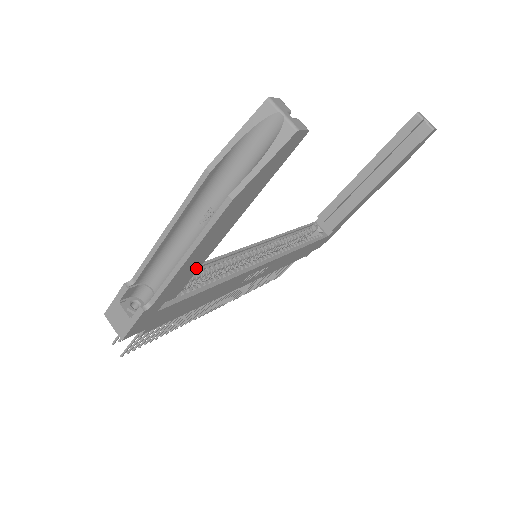
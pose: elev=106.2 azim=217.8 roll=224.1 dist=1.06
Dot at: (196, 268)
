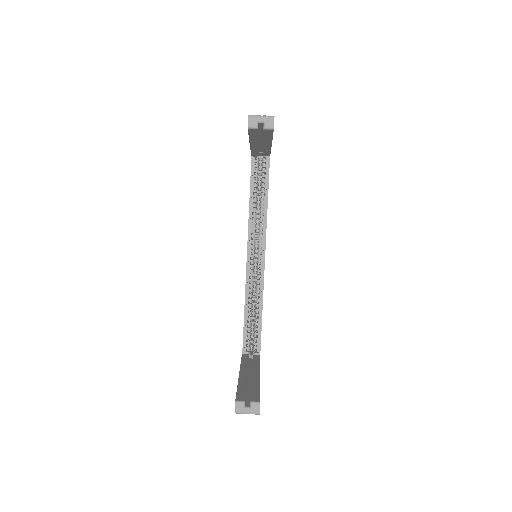
Dot at: occluded
